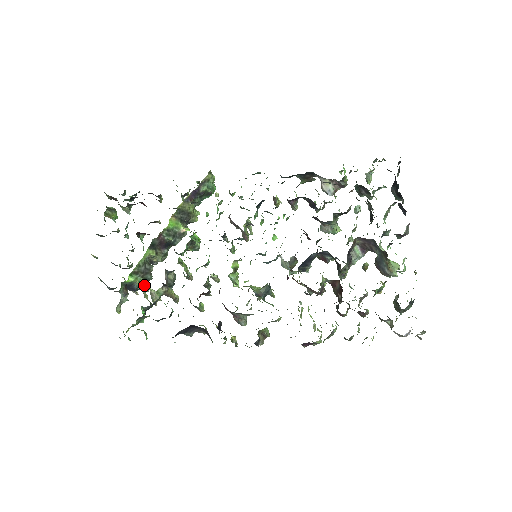
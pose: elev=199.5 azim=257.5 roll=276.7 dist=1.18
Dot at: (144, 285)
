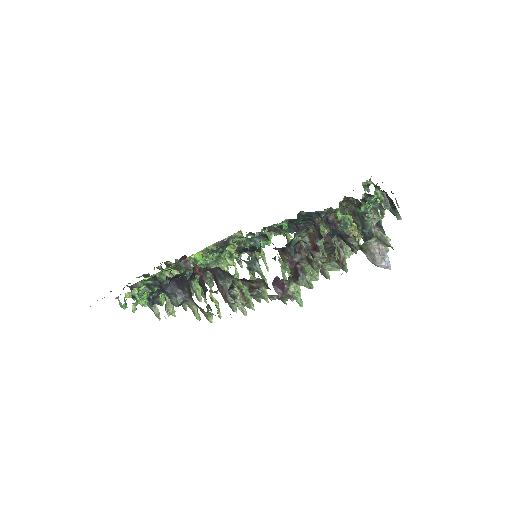
Dot at: (162, 294)
